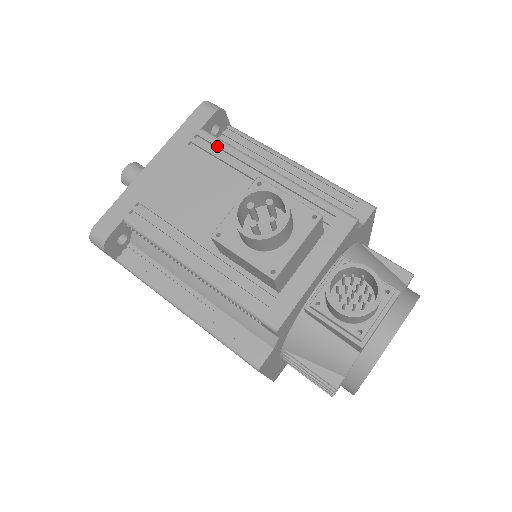
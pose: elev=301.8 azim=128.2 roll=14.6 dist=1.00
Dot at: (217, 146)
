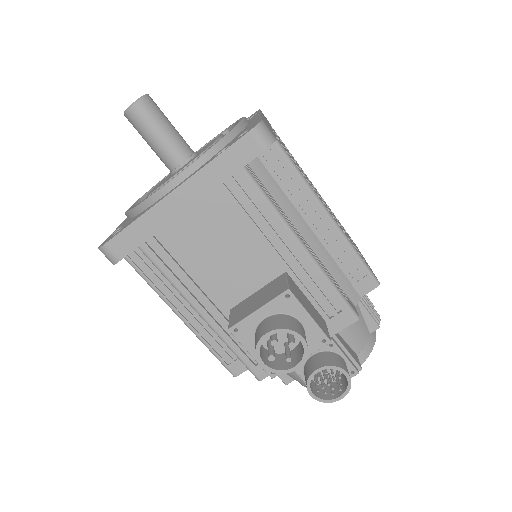
Dot at: (255, 198)
